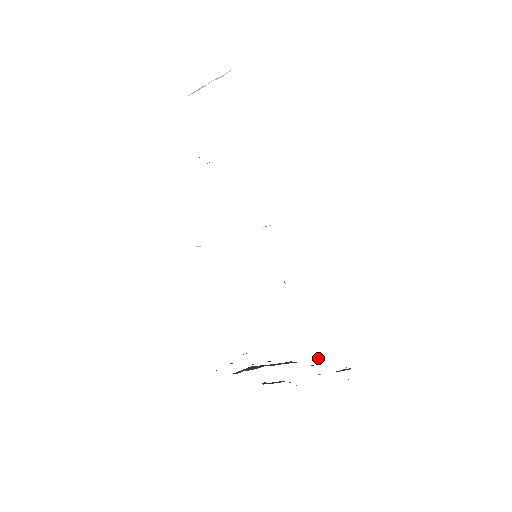
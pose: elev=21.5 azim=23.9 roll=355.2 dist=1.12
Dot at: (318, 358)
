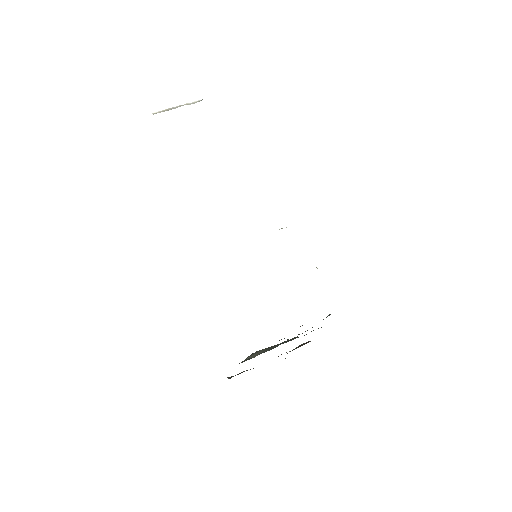
Dot at: occluded
